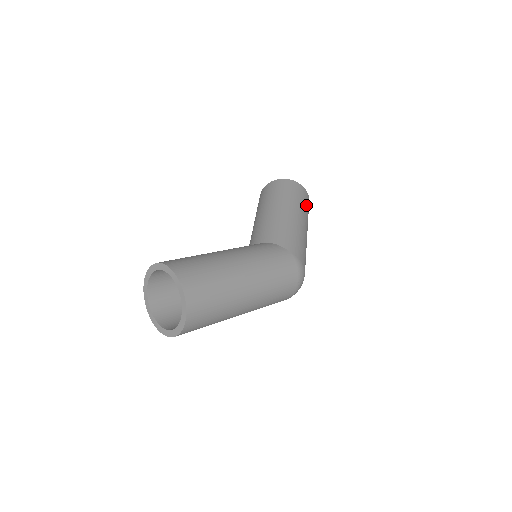
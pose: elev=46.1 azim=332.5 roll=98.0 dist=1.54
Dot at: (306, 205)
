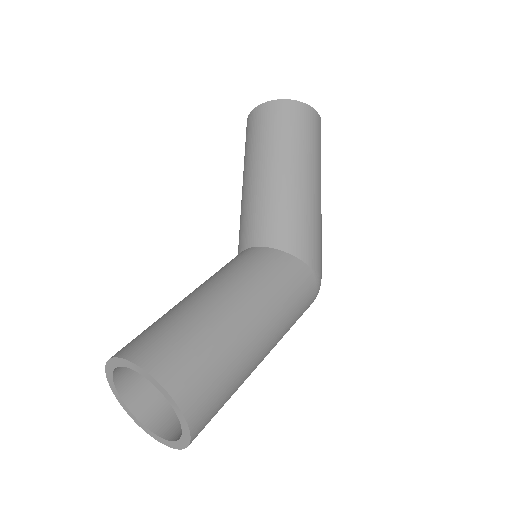
Dot at: occluded
